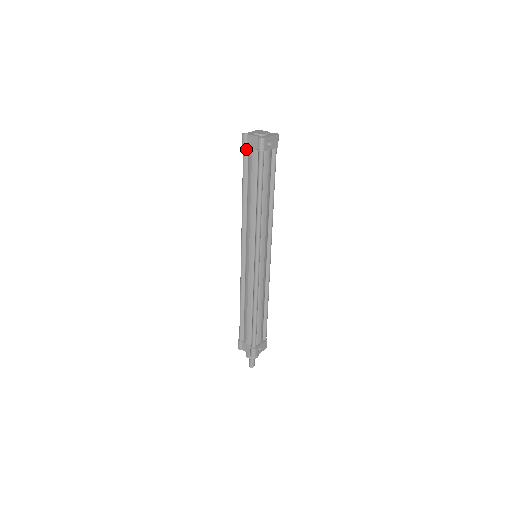
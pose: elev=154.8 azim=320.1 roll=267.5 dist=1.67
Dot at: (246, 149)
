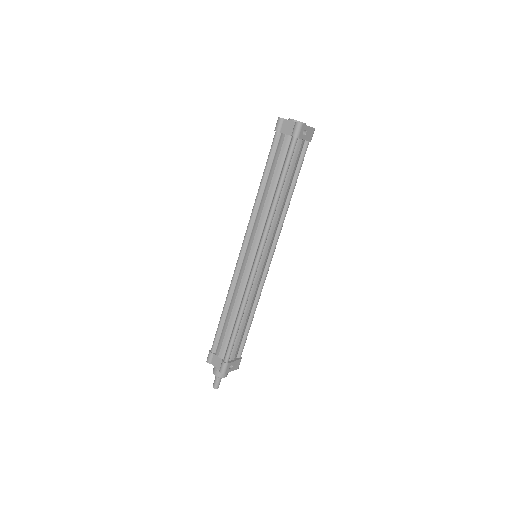
Dot at: (278, 134)
